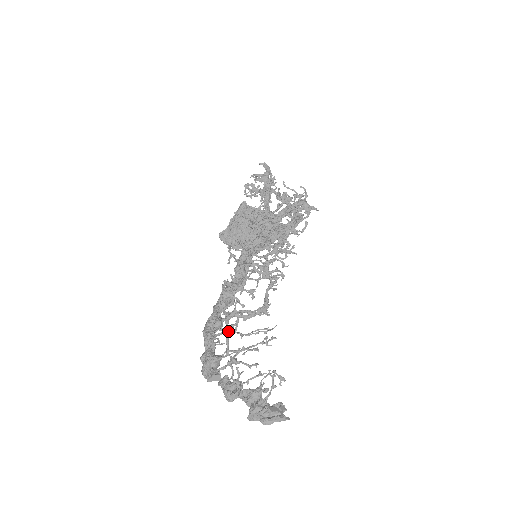
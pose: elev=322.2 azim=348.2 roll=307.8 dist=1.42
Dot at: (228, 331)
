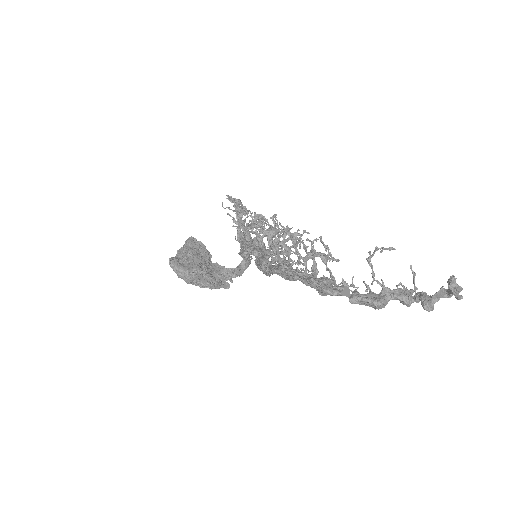
Dot at: (326, 257)
